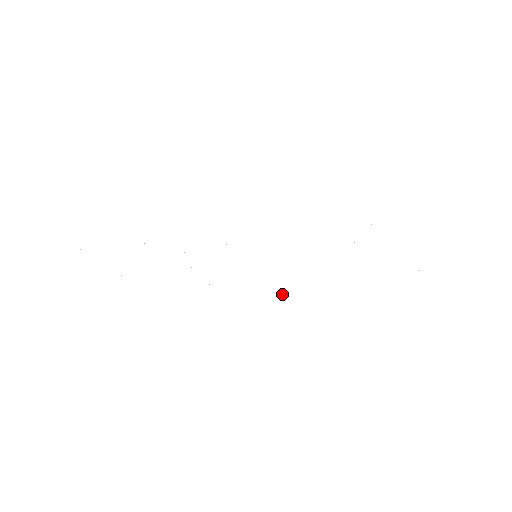
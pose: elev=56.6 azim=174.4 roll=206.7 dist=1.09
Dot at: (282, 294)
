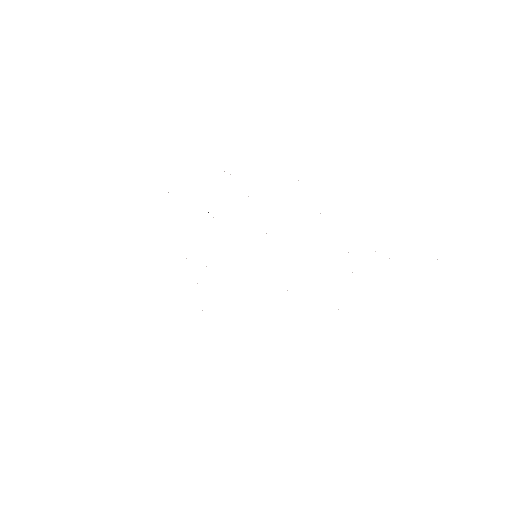
Dot at: occluded
